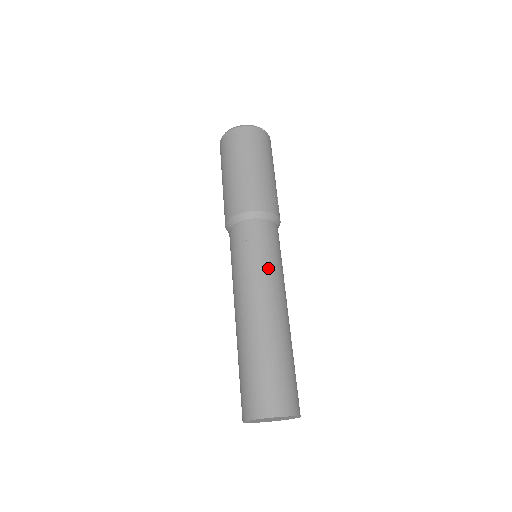
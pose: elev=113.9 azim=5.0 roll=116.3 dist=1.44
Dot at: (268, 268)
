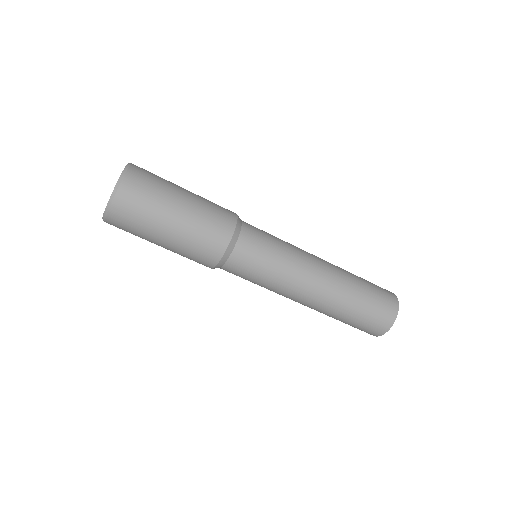
Dot at: (275, 285)
